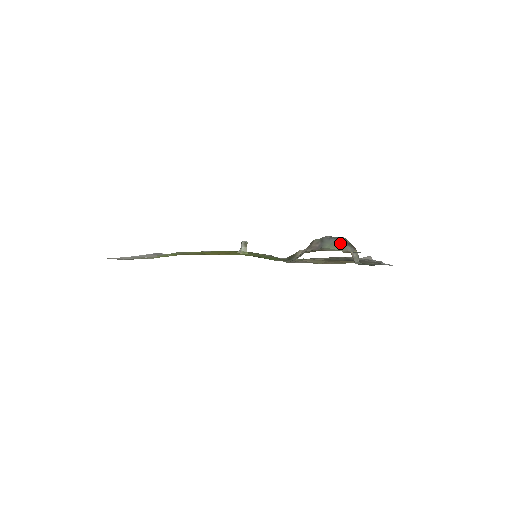
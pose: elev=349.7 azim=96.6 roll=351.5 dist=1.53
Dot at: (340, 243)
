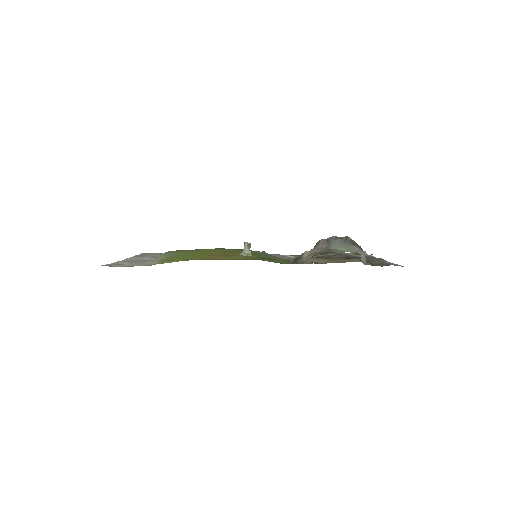
Dot at: (347, 243)
